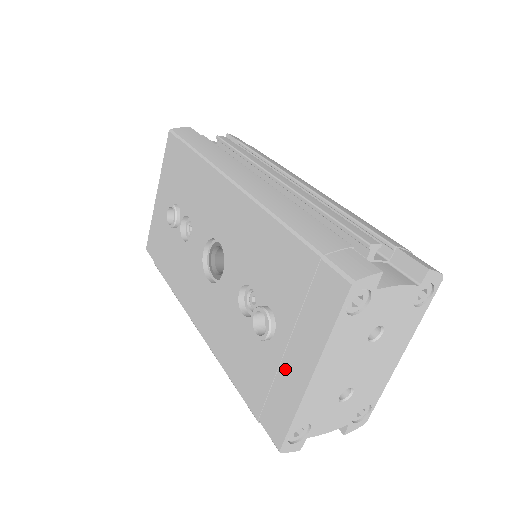
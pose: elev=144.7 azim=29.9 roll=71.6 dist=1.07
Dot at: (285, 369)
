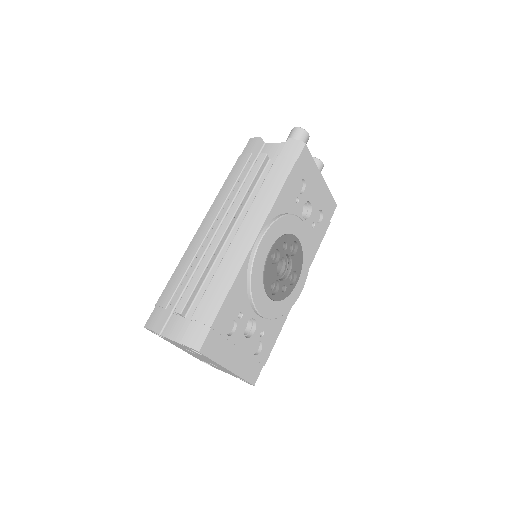
Dot at: occluded
